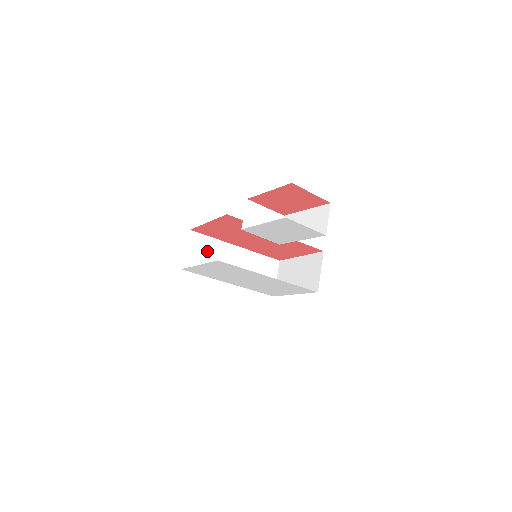
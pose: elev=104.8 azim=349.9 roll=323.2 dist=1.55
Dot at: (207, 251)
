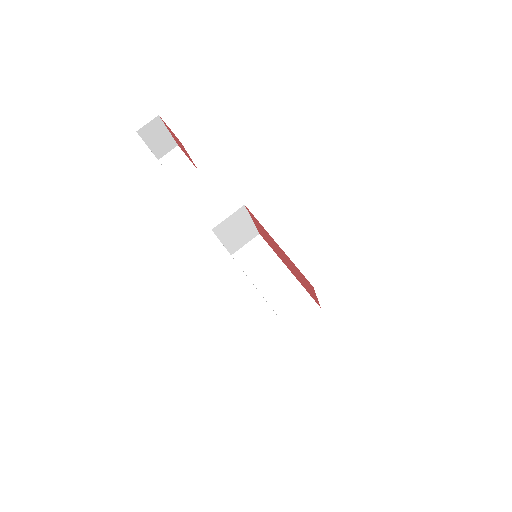
Dot at: (260, 256)
